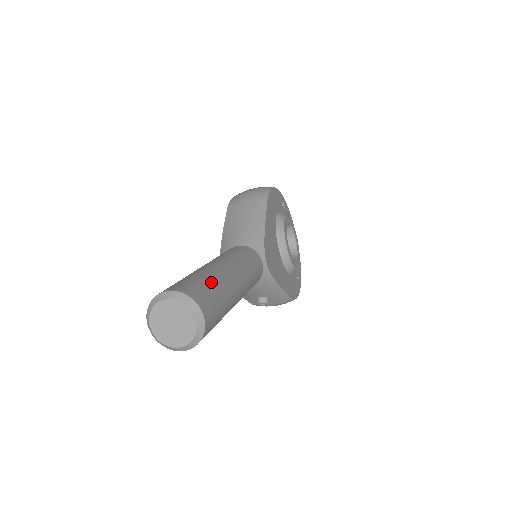
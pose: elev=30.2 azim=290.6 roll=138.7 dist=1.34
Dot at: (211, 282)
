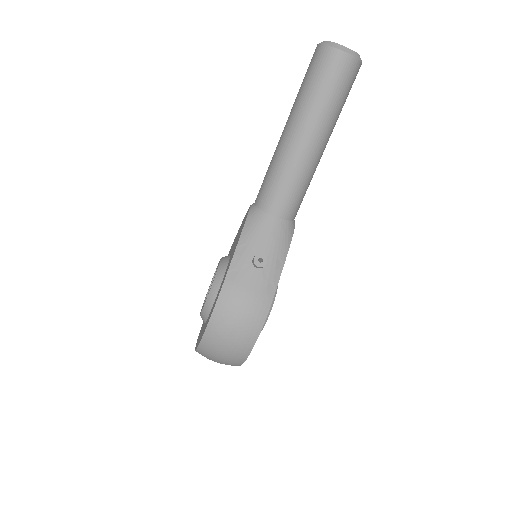
Dot at: occluded
